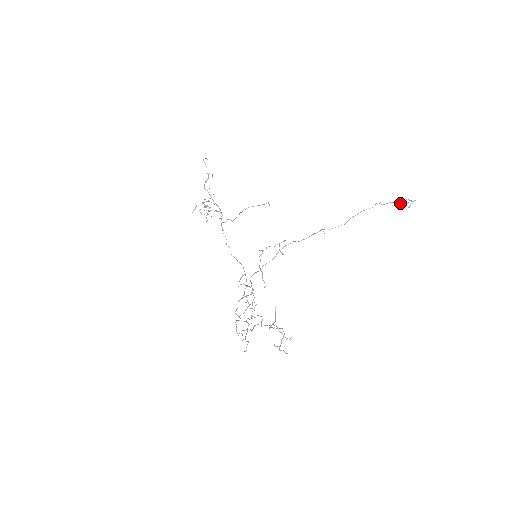
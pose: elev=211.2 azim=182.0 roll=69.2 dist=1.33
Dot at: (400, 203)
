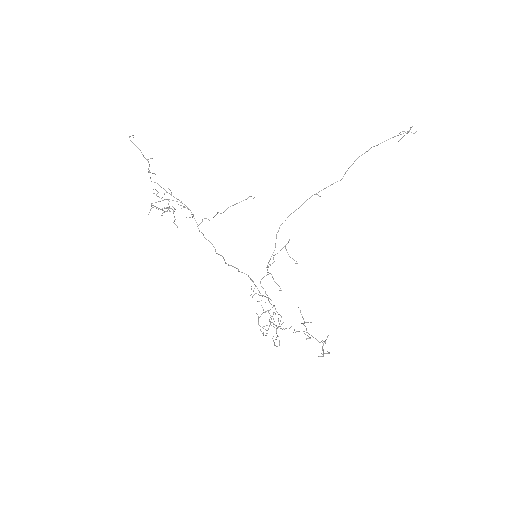
Dot at: occluded
